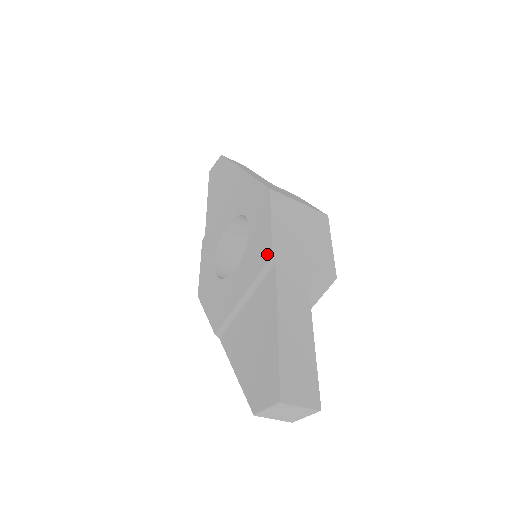
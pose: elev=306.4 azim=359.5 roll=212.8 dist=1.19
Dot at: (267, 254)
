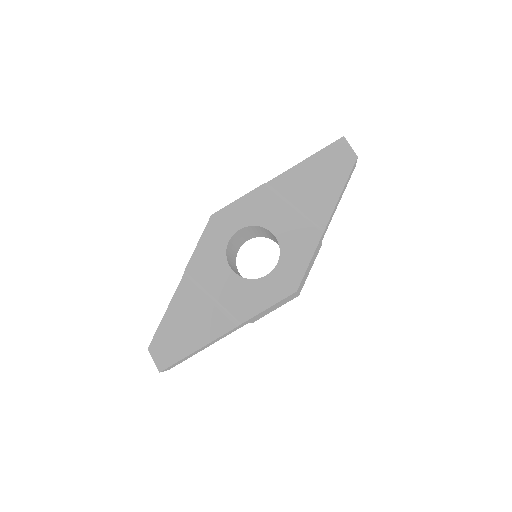
Dot at: (244, 316)
